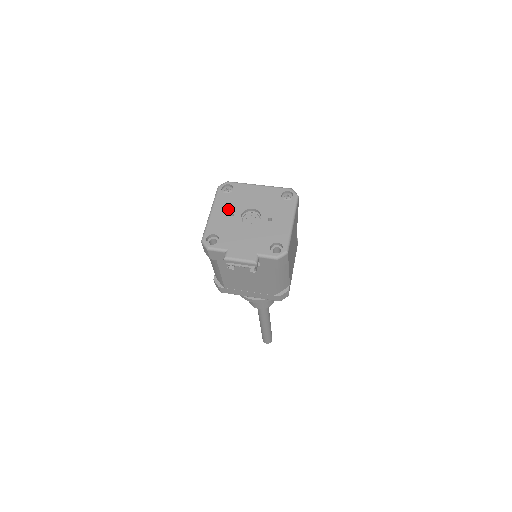
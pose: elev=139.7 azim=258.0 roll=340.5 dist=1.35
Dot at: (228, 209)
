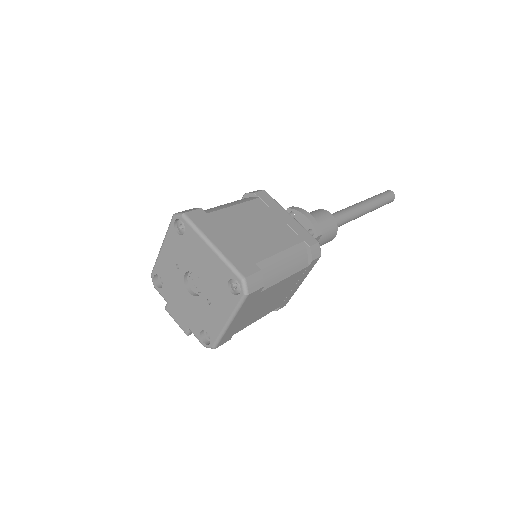
Dot at: (175, 257)
